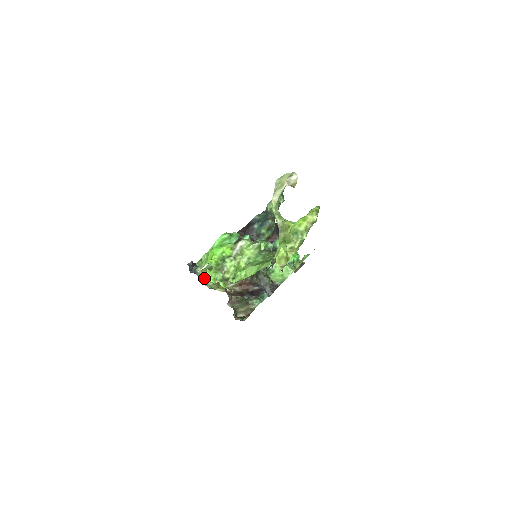
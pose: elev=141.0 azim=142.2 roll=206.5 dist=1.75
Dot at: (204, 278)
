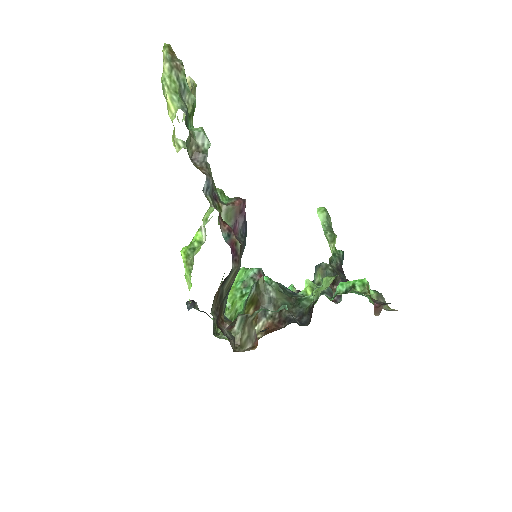
Dot at: (220, 333)
